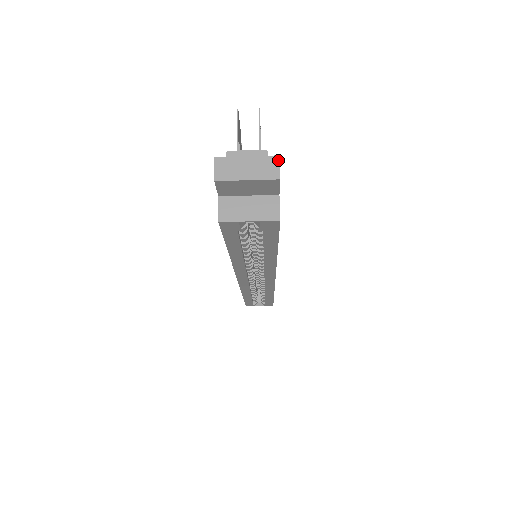
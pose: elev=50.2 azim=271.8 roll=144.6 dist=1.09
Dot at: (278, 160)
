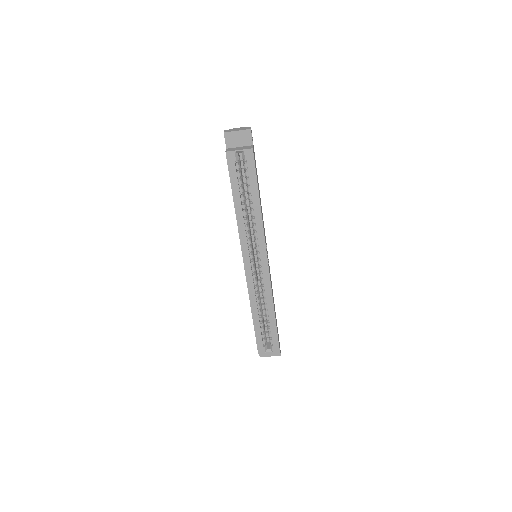
Dot at: (250, 127)
